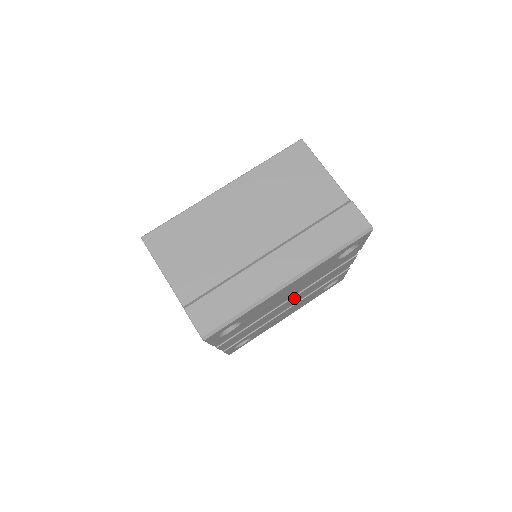
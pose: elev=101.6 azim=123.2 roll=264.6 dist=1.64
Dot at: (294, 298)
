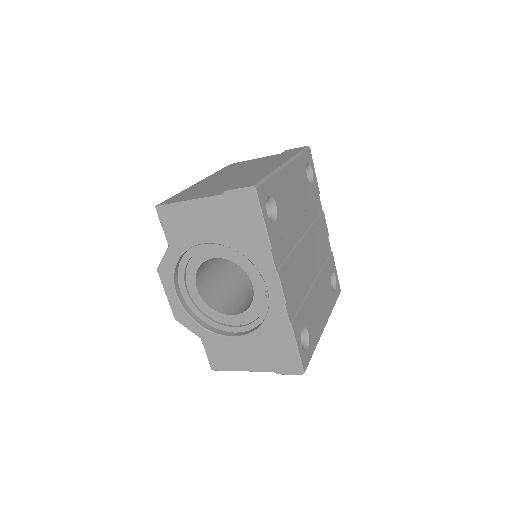
Dot at: (307, 242)
